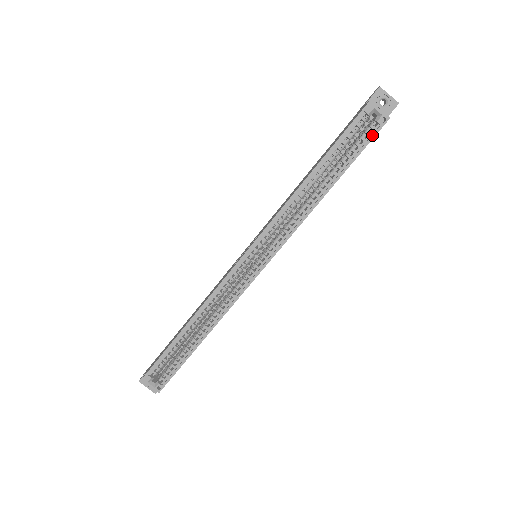
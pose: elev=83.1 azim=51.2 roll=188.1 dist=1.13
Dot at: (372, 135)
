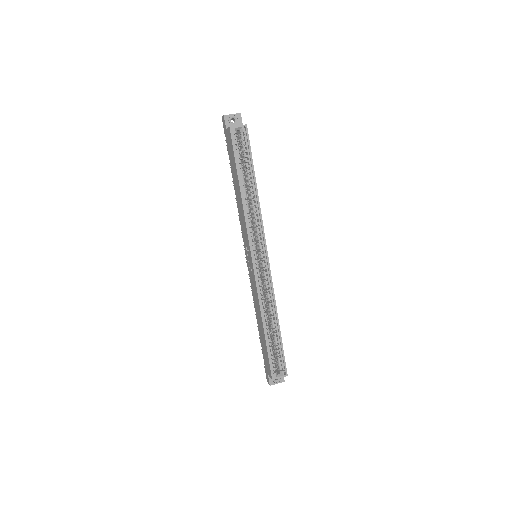
Dot at: (247, 141)
